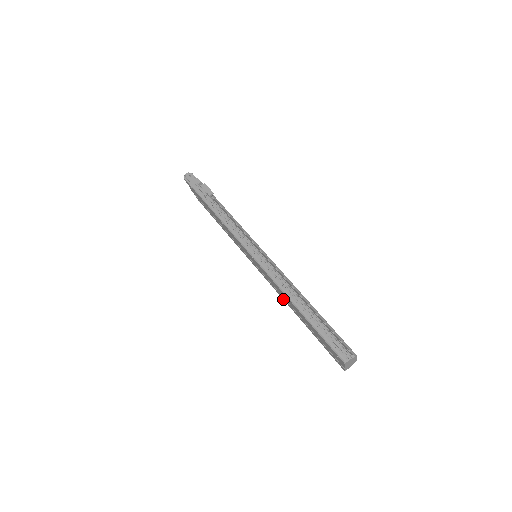
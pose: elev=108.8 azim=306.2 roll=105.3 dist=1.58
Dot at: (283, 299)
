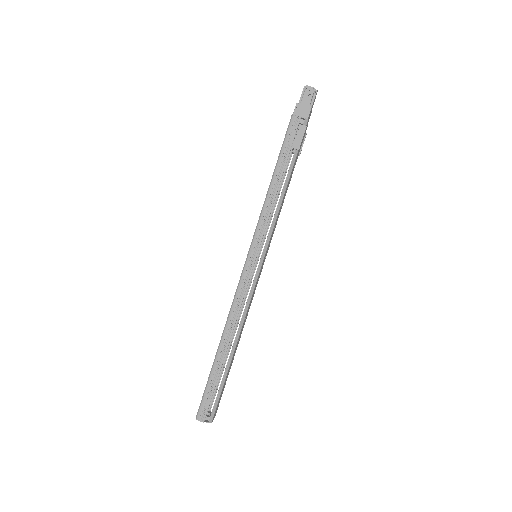
Dot at: occluded
